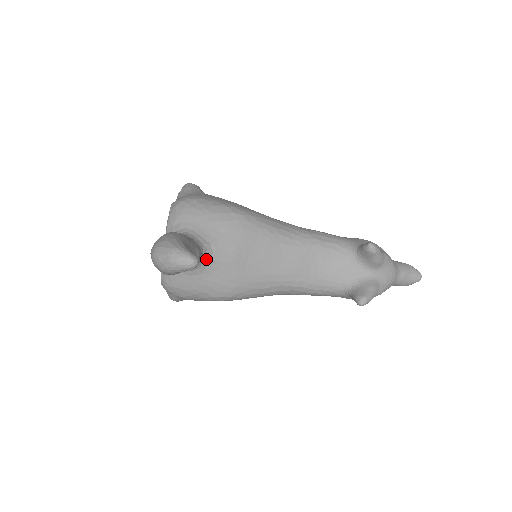
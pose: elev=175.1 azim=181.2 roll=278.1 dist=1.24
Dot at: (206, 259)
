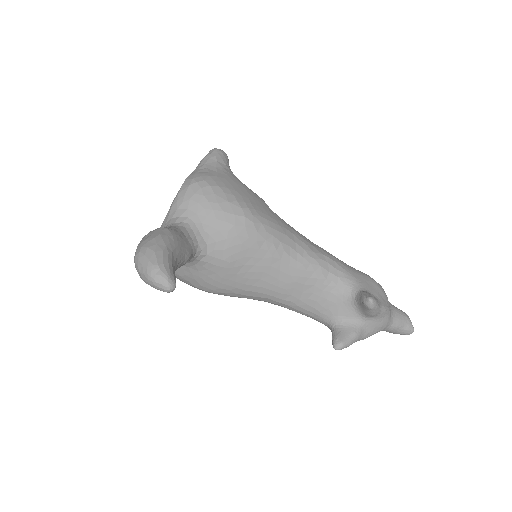
Dot at: (197, 258)
